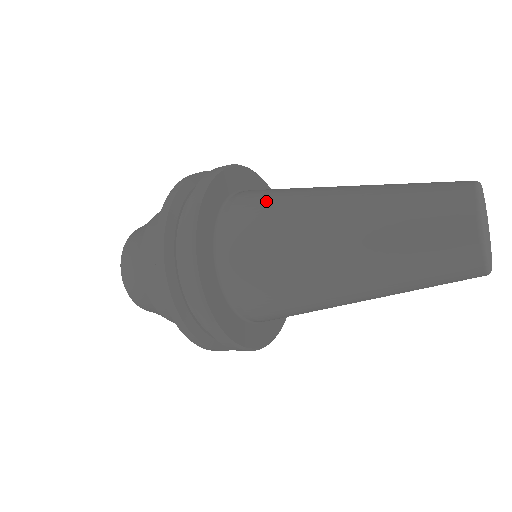
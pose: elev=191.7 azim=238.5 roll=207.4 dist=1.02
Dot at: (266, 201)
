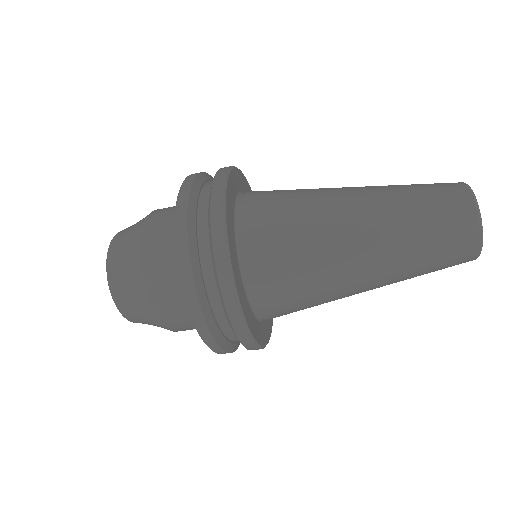
Dot at: (282, 217)
